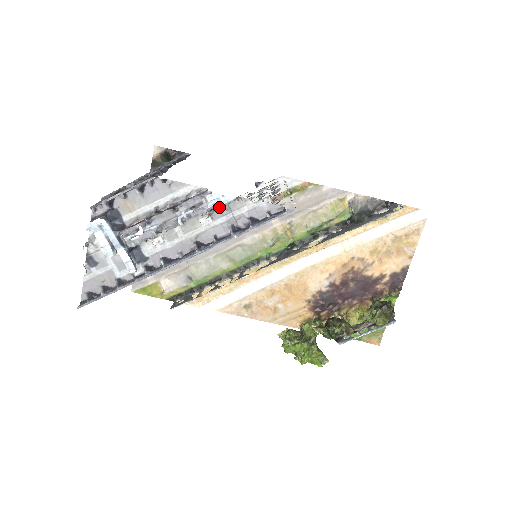
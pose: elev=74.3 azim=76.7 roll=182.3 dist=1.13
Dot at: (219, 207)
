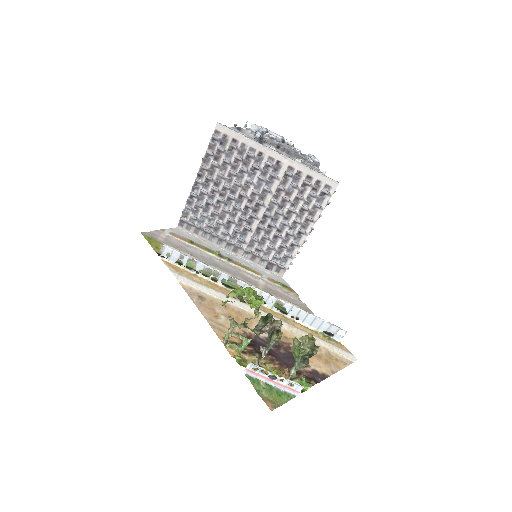
Dot at: (307, 164)
